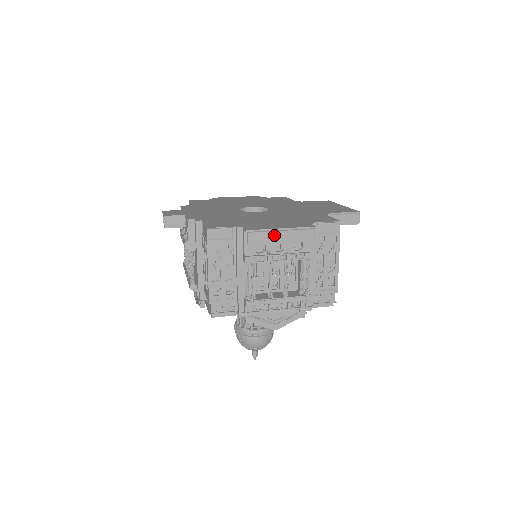
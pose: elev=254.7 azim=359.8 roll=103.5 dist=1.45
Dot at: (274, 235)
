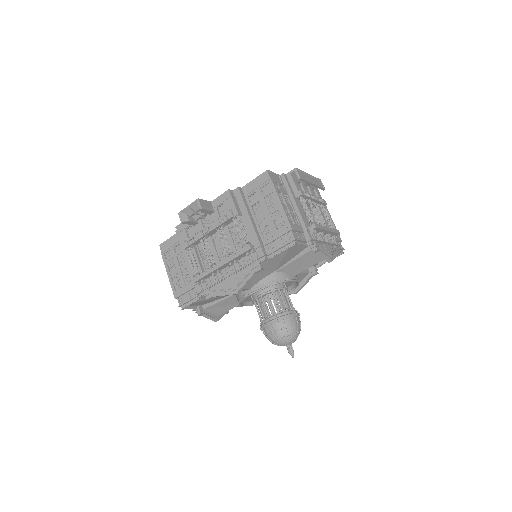
Dot at: (308, 177)
